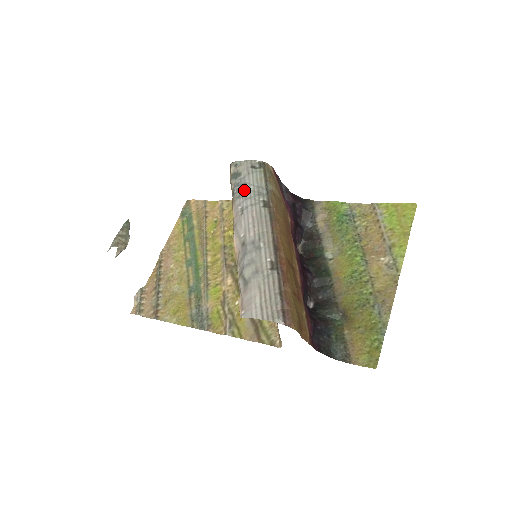
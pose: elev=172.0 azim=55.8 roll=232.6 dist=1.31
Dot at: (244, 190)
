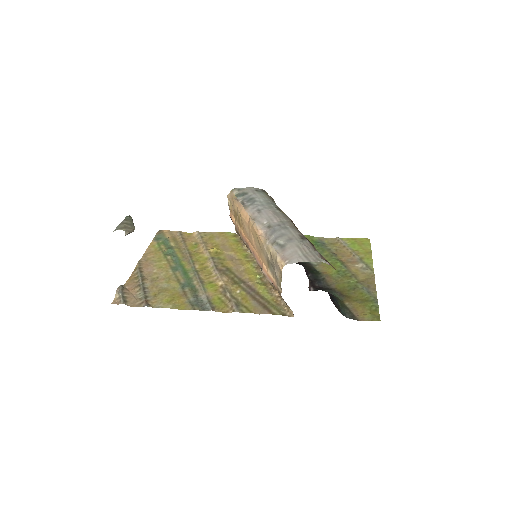
Dot at: (255, 201)
